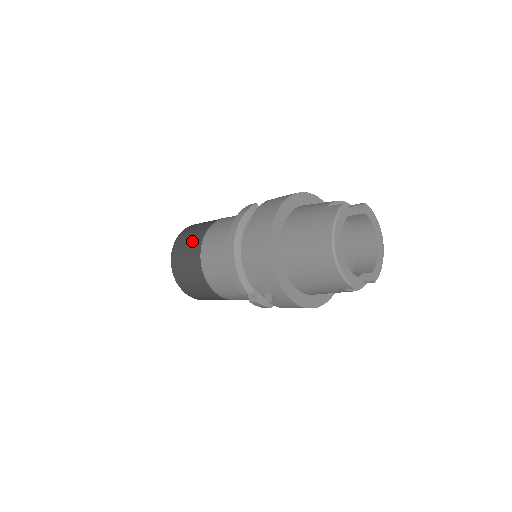
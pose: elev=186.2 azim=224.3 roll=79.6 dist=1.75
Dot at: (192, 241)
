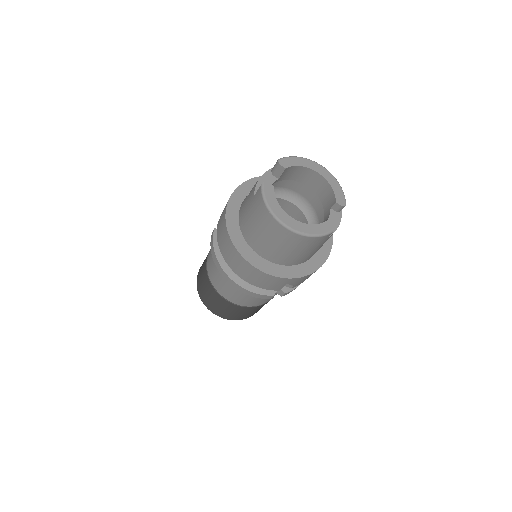
Dot at: (207, 289)
